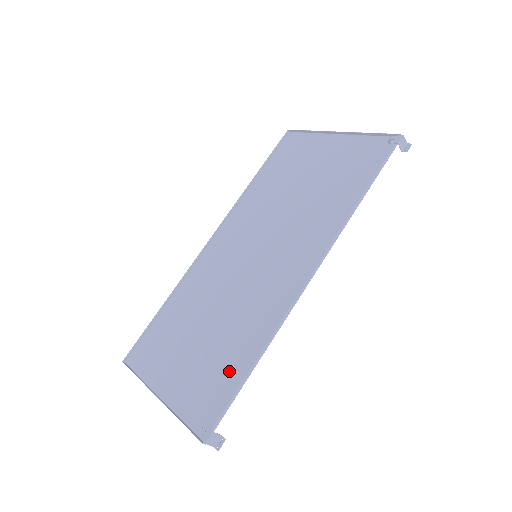
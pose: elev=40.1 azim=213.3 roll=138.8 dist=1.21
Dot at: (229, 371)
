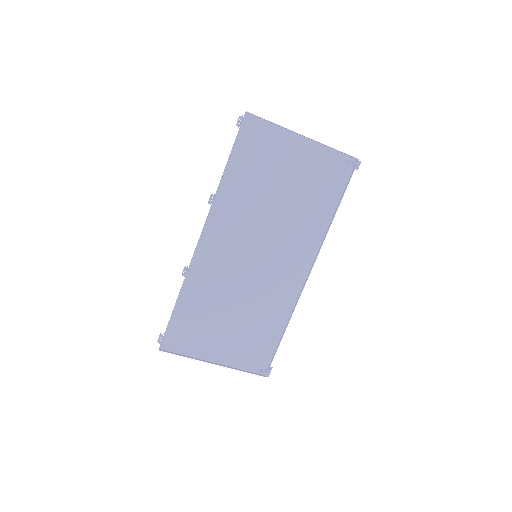
Dot at: (266, 337)
